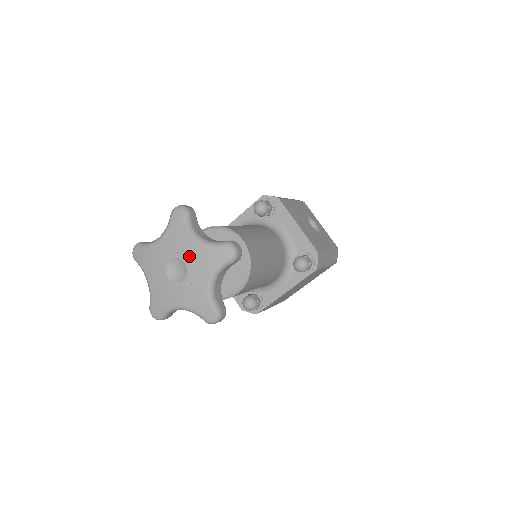
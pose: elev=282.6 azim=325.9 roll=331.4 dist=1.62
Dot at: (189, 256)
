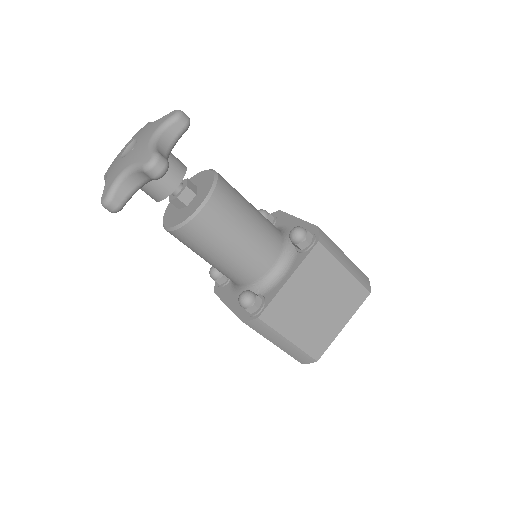
Dot at: (142, 133)
